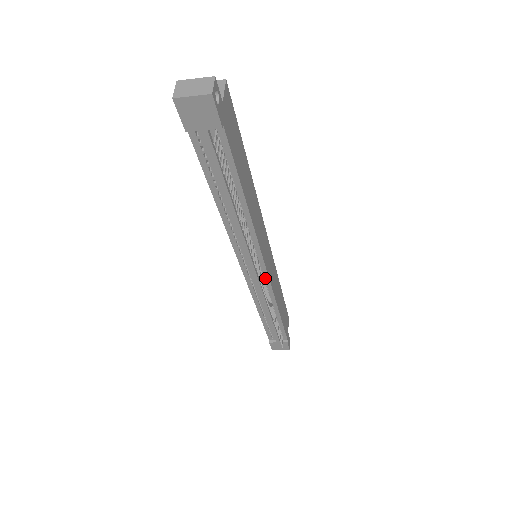
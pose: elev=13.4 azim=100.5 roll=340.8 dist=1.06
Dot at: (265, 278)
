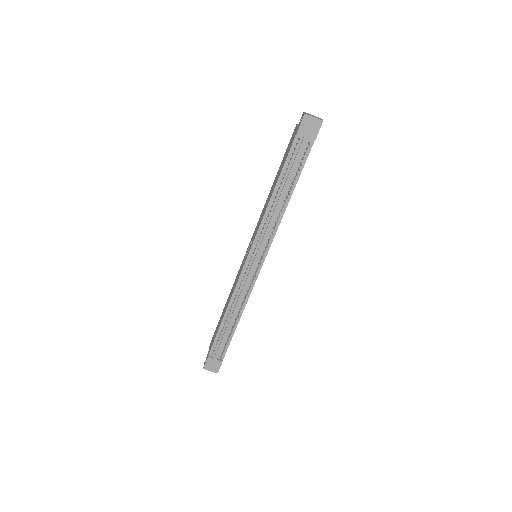
Dot at: (256, 272)
